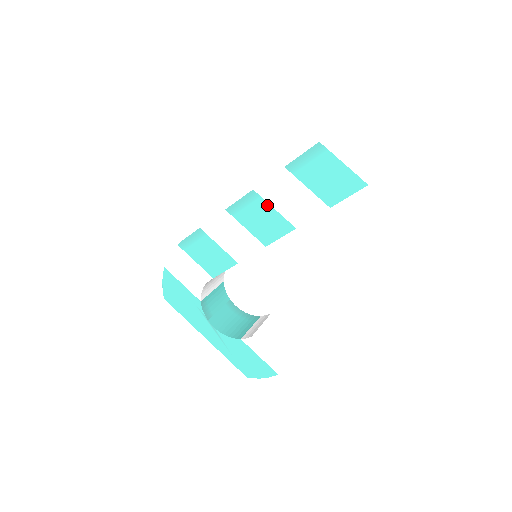
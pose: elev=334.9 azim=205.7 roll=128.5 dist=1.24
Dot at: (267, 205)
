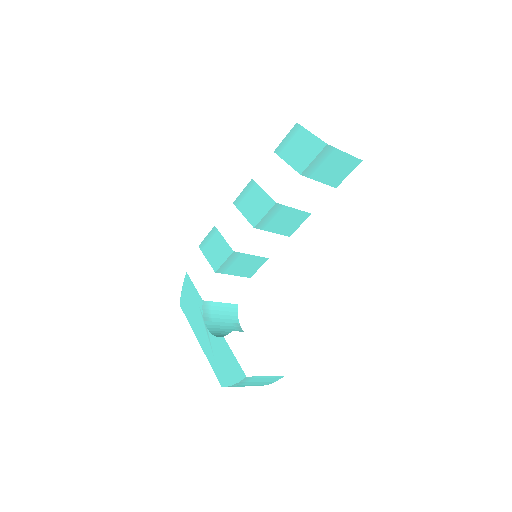
Dot at: (259, 189)
